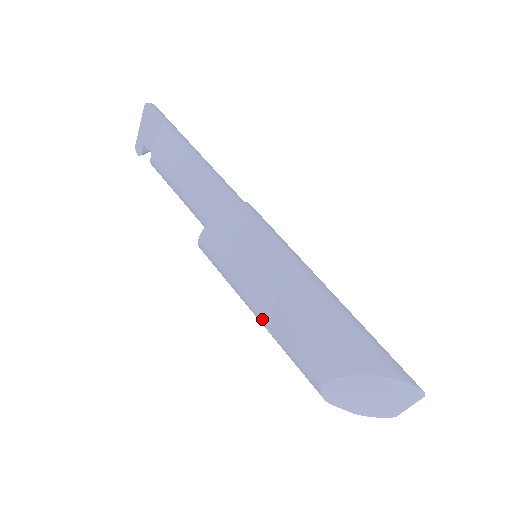
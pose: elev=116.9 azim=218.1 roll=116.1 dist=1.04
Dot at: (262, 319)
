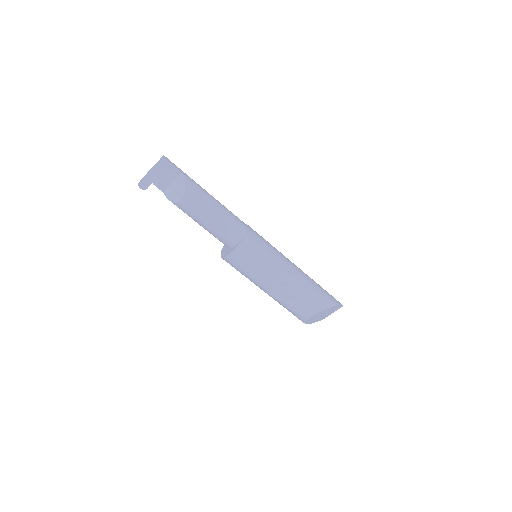
Dot at: (270, 292)
